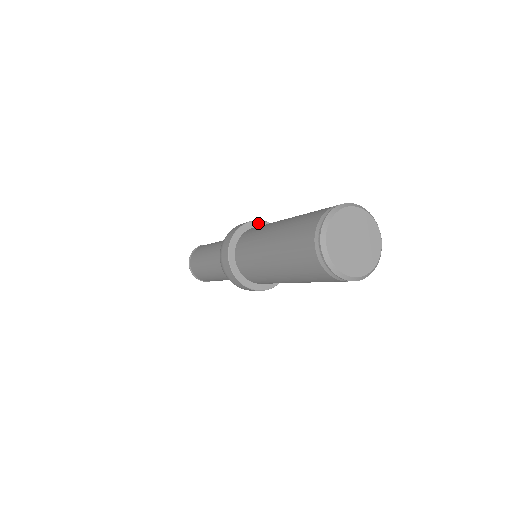
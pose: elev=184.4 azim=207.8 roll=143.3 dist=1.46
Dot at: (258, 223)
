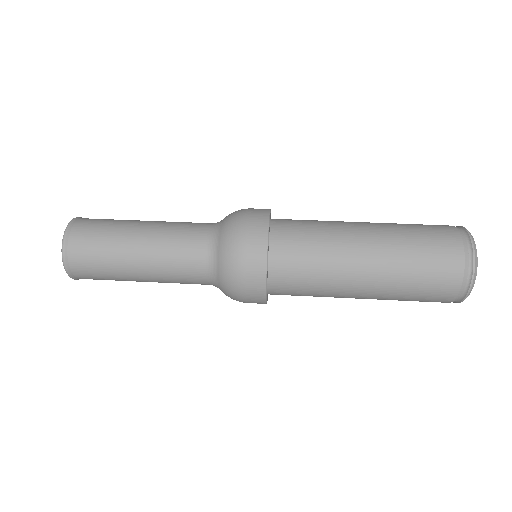
Dot at: occluded
